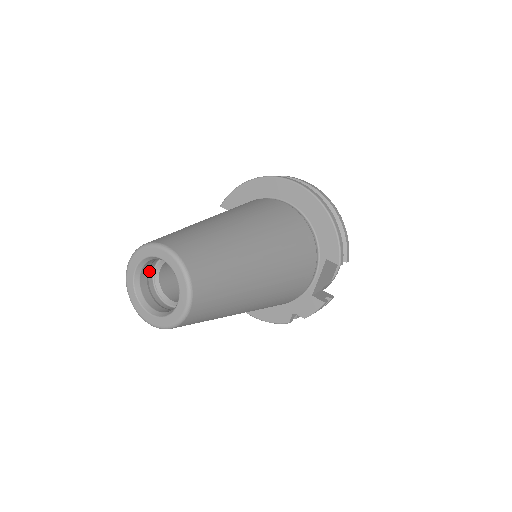
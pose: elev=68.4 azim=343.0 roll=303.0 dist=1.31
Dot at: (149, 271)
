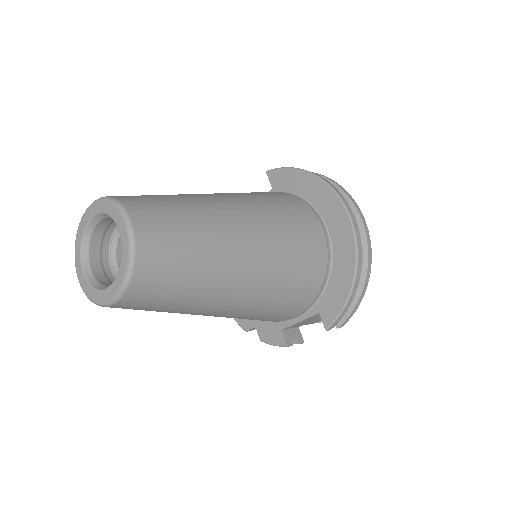
Dot at: (113, 222)
